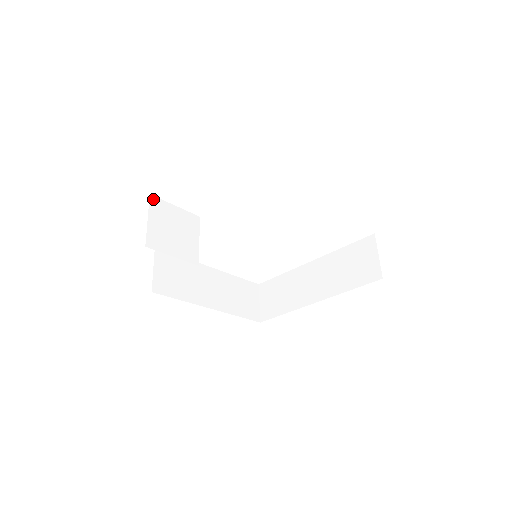
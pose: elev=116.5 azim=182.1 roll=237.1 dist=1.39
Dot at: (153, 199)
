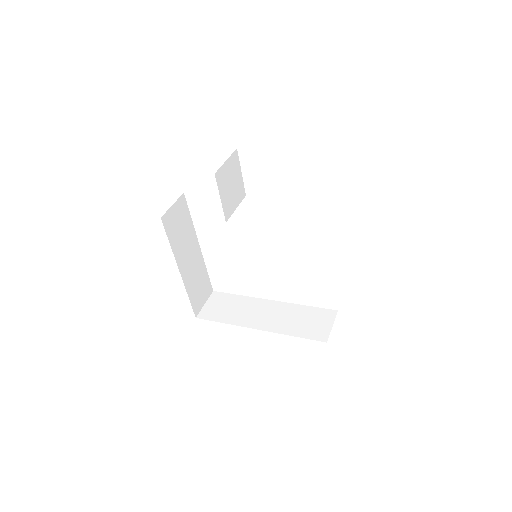
Dot at: (236, 153)
